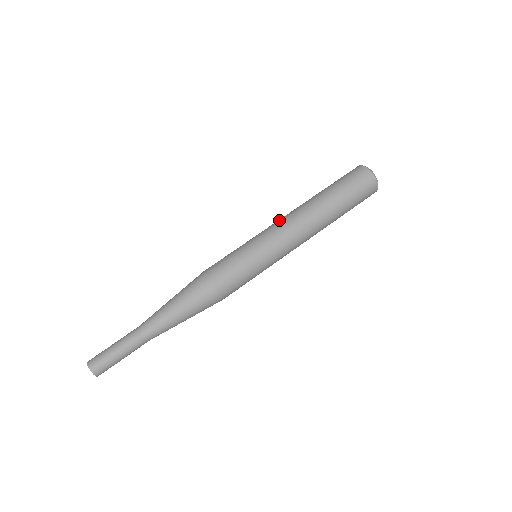
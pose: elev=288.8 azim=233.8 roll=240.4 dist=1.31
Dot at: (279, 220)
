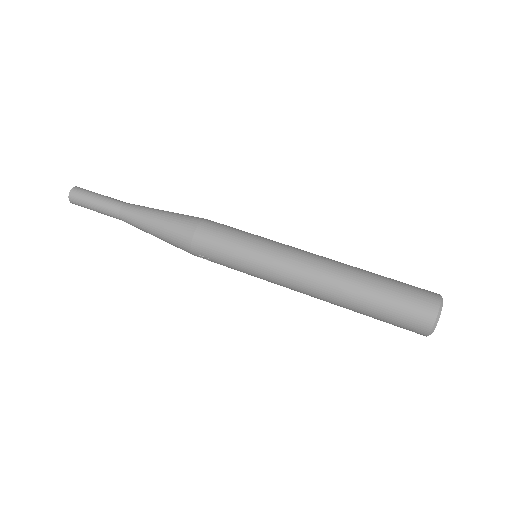
Dot at: occluded
